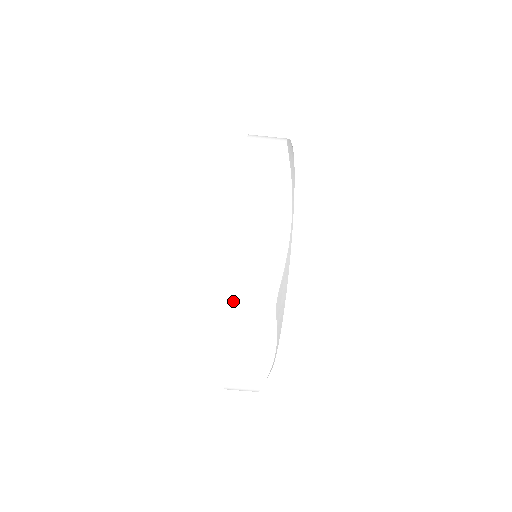
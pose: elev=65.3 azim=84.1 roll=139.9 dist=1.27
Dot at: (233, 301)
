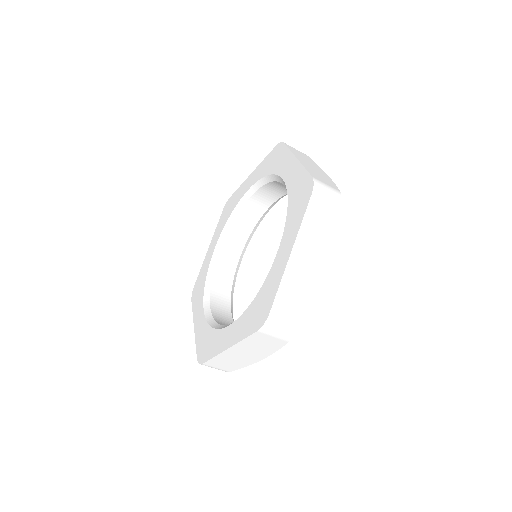
Dot at: (199, 363)
